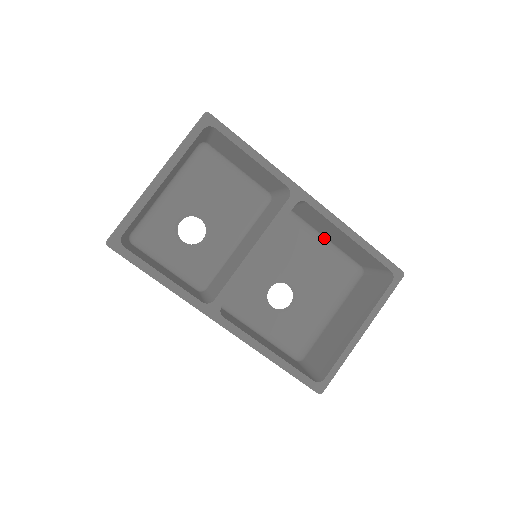
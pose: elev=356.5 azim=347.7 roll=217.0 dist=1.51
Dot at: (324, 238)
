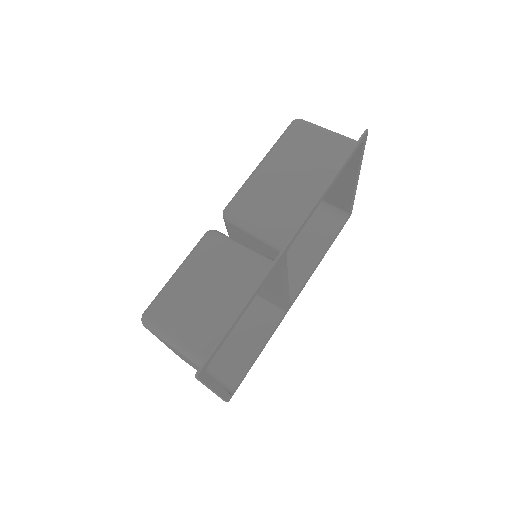
Dot at: (262, 163)
